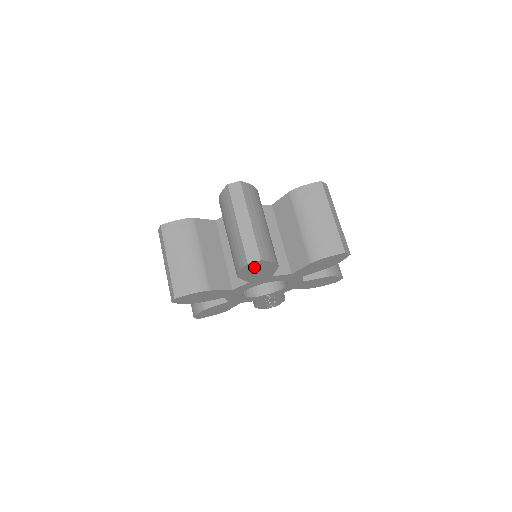
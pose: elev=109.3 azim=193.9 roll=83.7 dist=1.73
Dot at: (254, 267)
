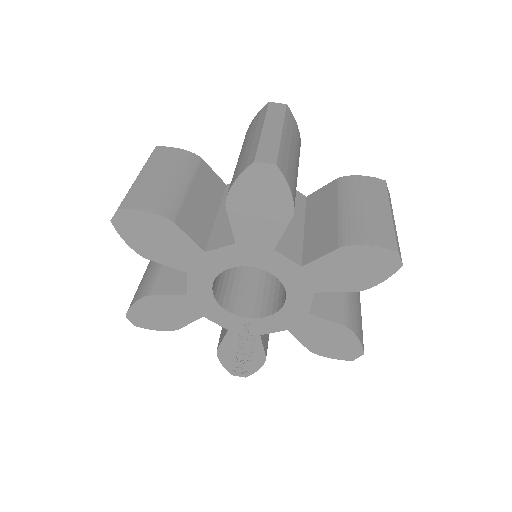
Dot at: (259, 186)
